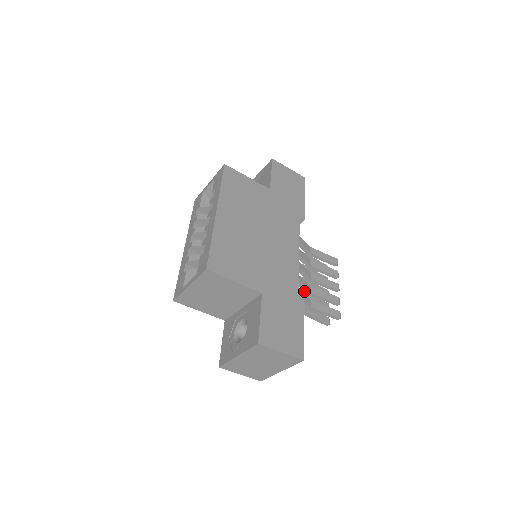
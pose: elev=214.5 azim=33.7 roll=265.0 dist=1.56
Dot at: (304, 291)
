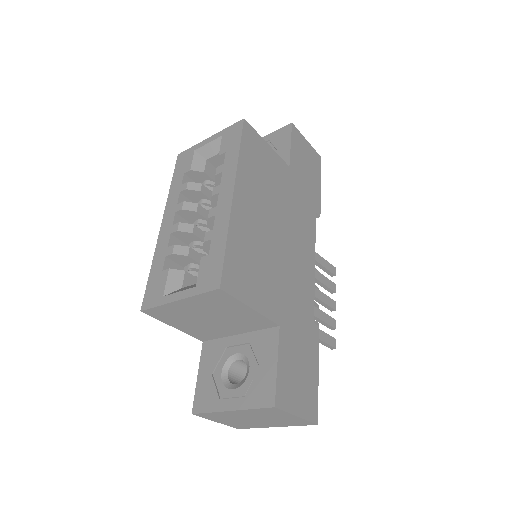
Dot at: occluded
